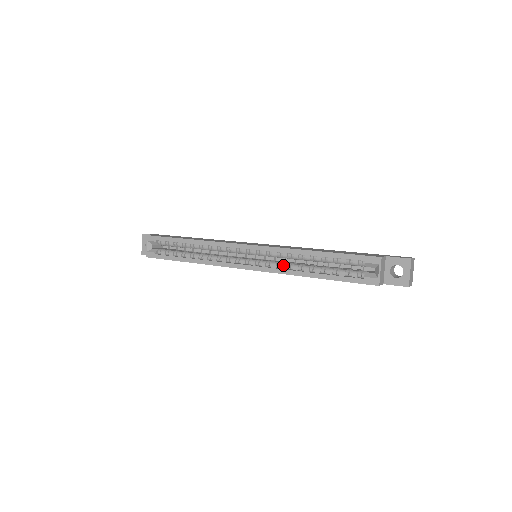
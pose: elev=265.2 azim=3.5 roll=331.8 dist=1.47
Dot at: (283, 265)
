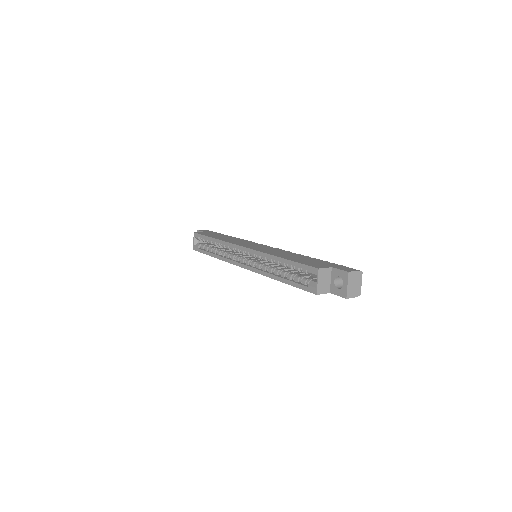
Dot at: (263, 267)
